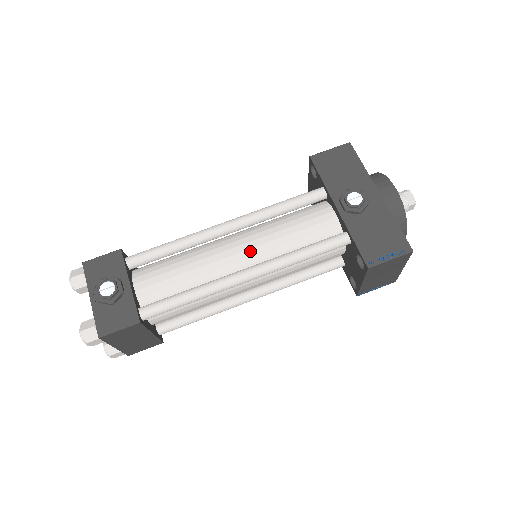
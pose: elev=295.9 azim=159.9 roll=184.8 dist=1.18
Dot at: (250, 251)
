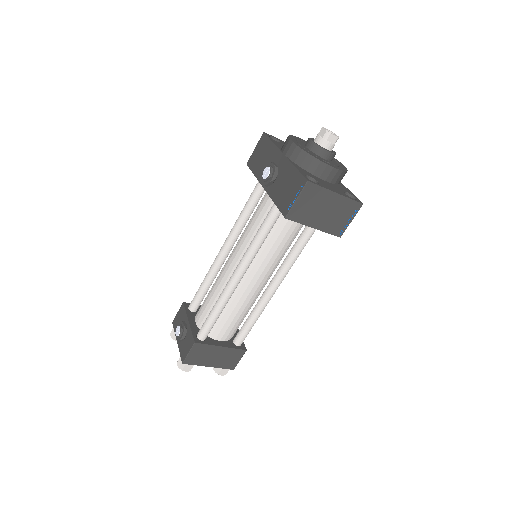
Dot at: (236, 257)
